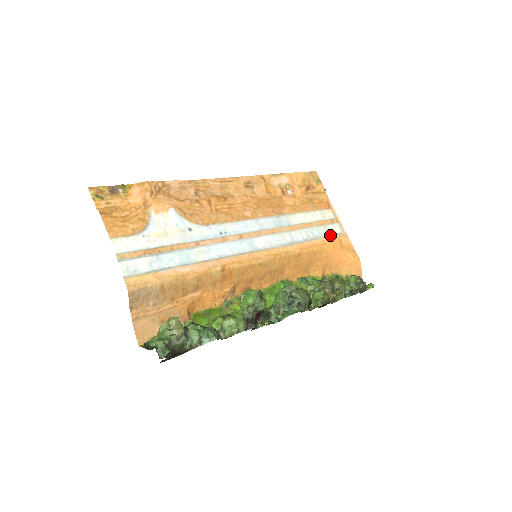
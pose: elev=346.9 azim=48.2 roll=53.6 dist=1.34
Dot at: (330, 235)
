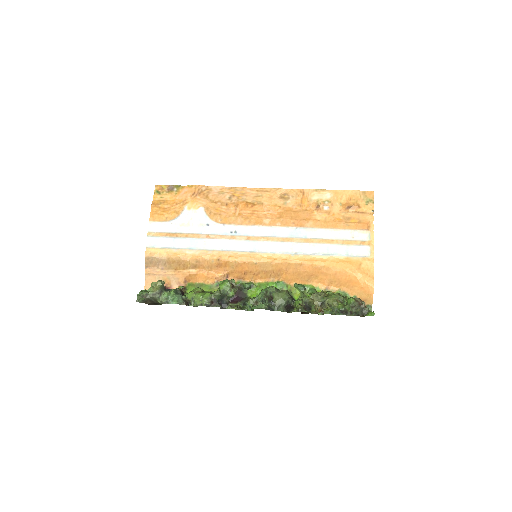
Dot at: (350, 255)
